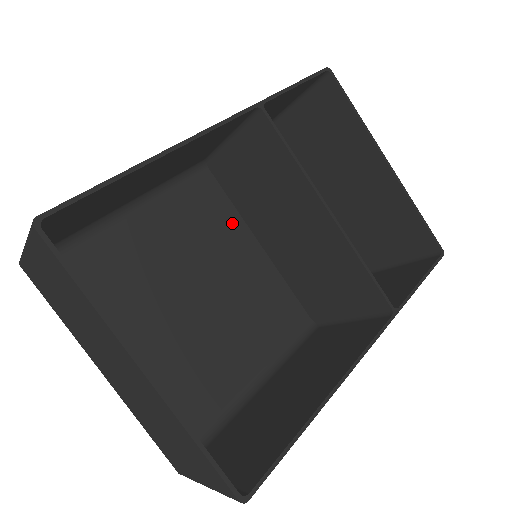
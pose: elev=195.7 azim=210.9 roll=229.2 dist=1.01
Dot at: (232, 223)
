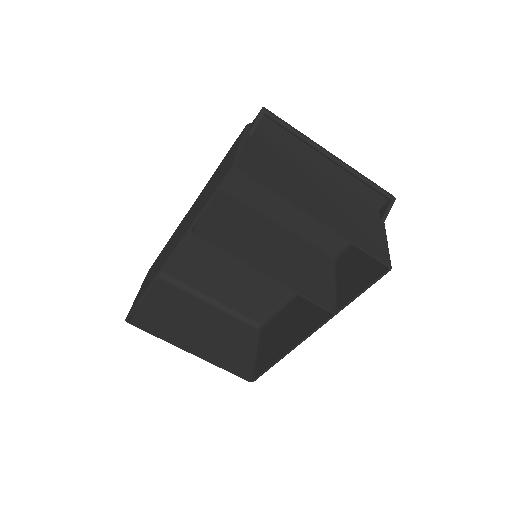
Dot at: occluded
